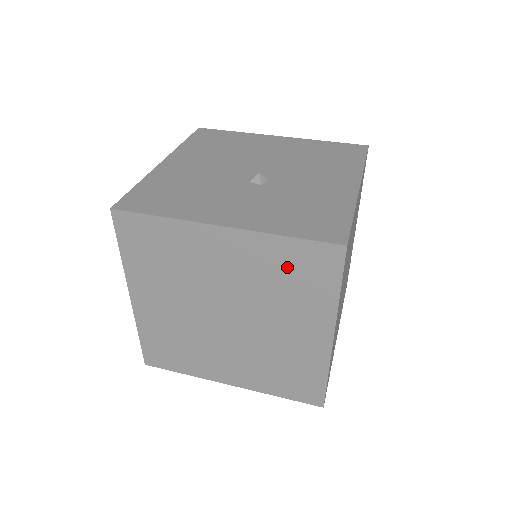
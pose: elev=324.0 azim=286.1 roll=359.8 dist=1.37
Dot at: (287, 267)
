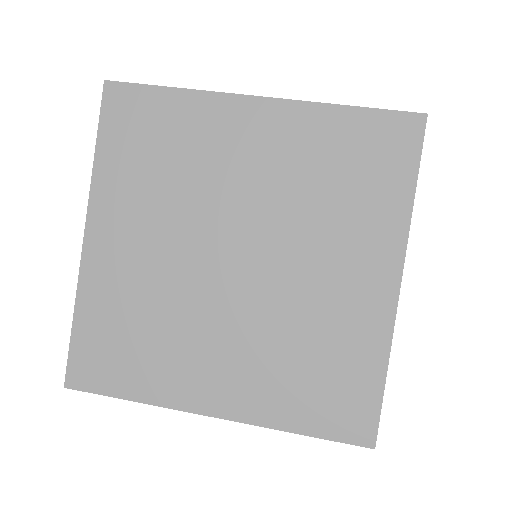
Dot at: (342, 155)
